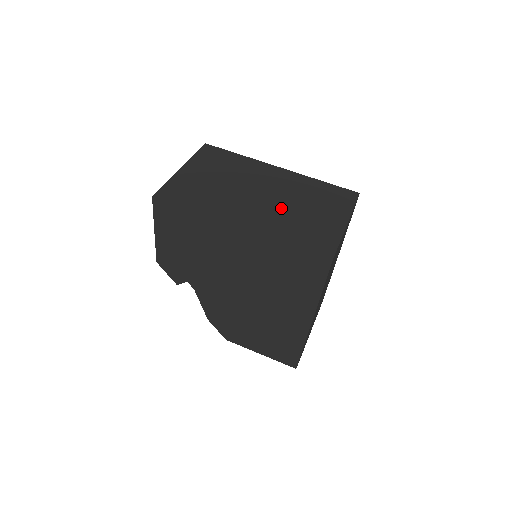
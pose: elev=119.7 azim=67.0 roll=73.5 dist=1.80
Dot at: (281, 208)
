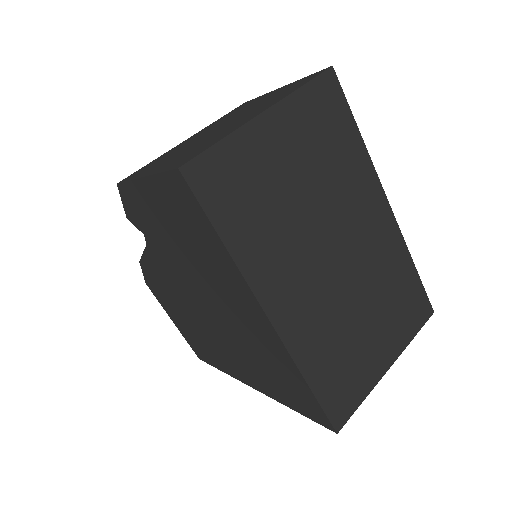
Dot at: (342, 301)
